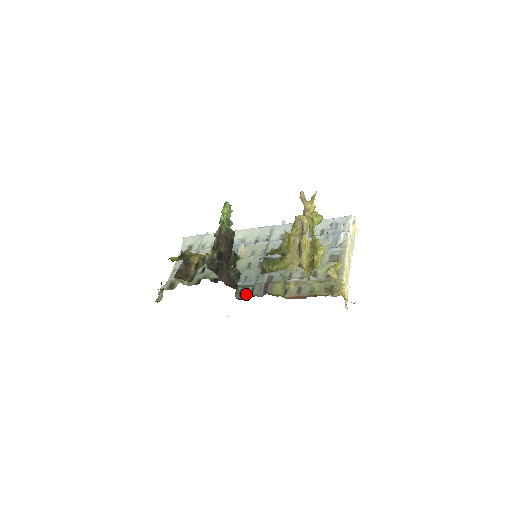
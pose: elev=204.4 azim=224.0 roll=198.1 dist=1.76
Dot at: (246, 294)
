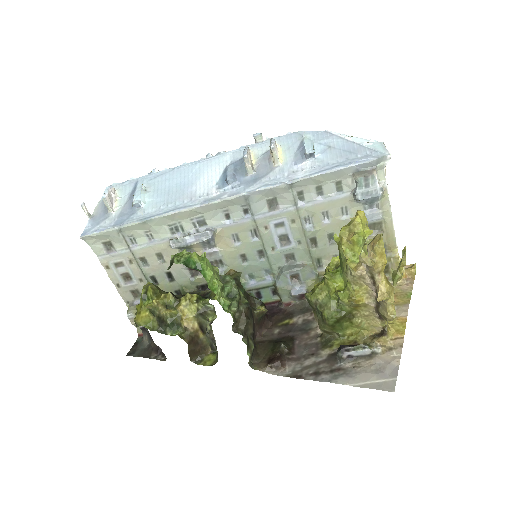
Dot at: (268, 297)
